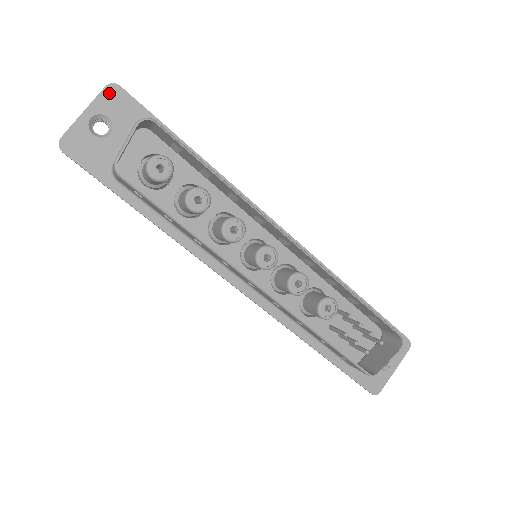
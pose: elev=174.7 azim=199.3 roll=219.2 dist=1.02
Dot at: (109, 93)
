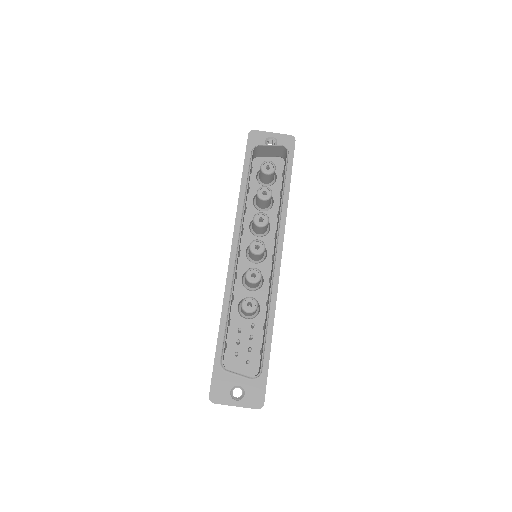
Dot at: (289, 138)
